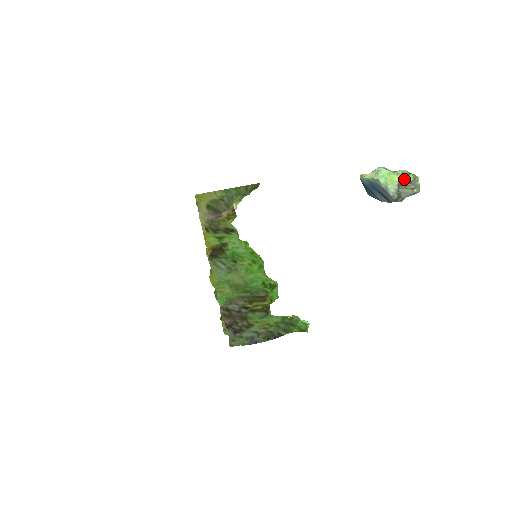
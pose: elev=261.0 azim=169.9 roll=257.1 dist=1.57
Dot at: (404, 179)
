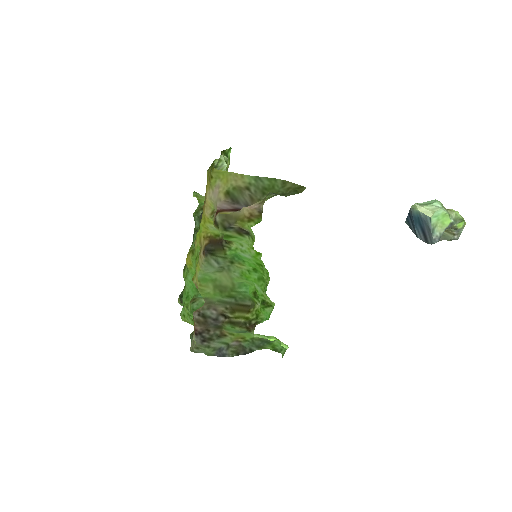
Dot at: (454, 224)
